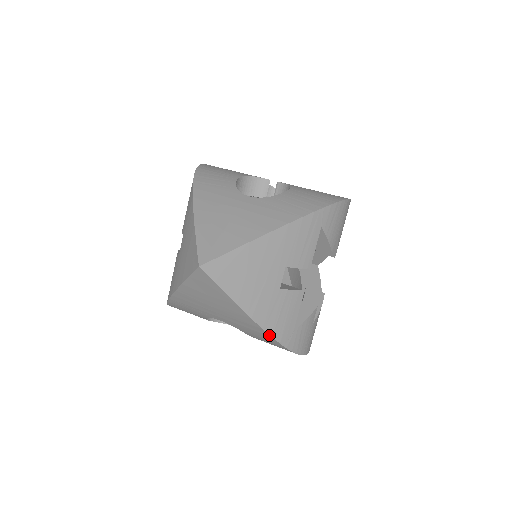
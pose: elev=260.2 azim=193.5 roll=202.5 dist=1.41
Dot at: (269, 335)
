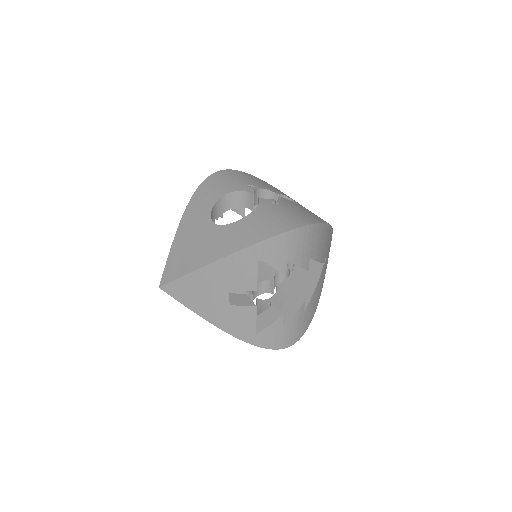
Dot at: (232, 335)
